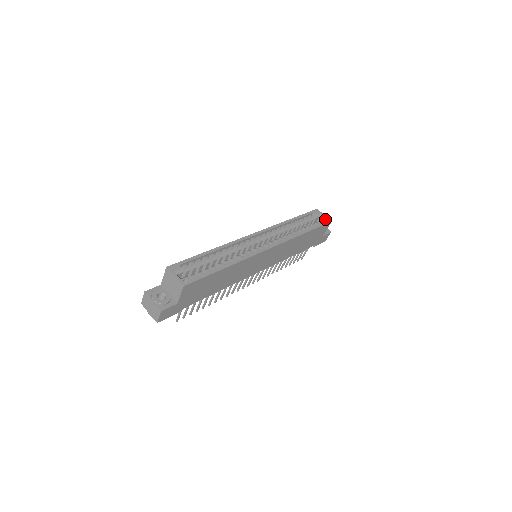
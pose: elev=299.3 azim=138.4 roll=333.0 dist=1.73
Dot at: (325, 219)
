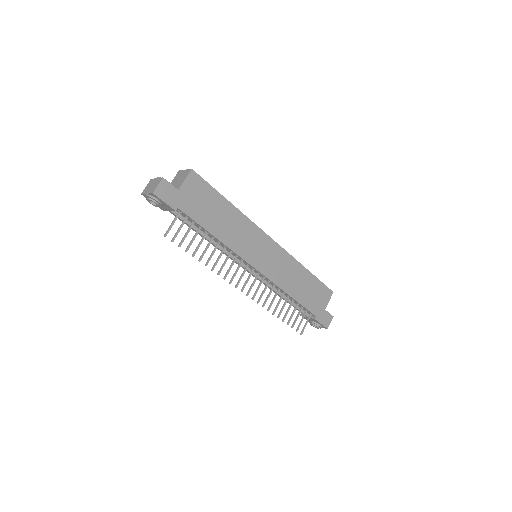
Dot at: occluded
